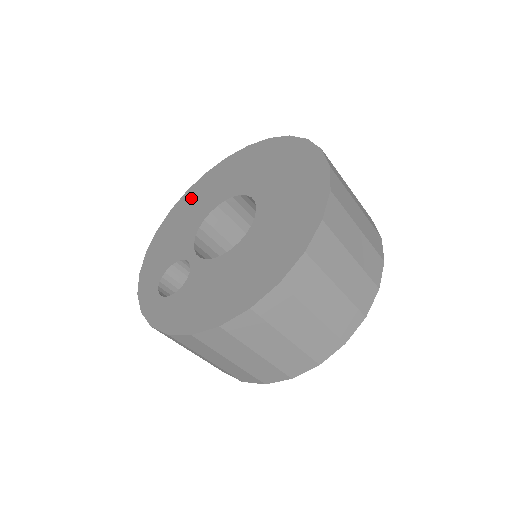
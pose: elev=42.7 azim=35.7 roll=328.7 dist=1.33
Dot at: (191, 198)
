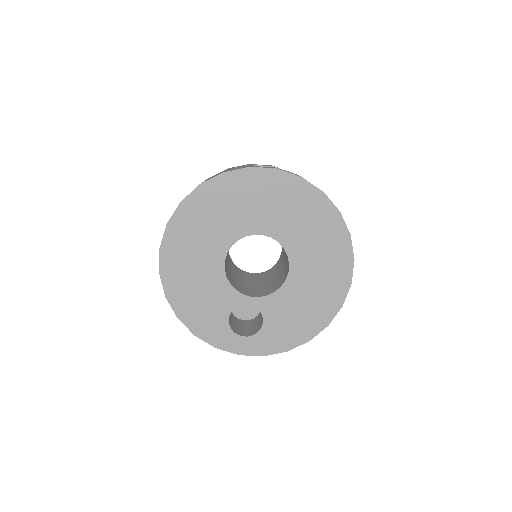
Dot at: (178, 256)
